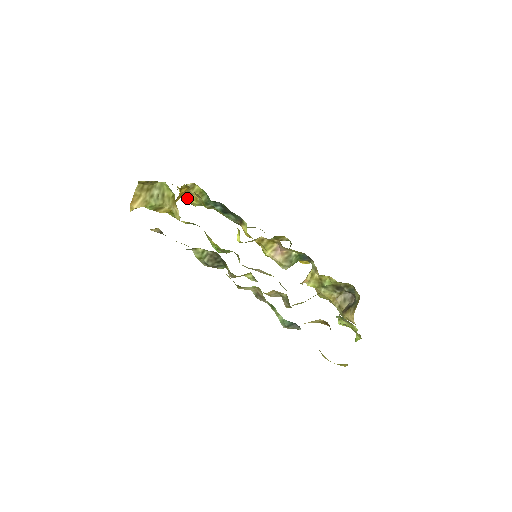
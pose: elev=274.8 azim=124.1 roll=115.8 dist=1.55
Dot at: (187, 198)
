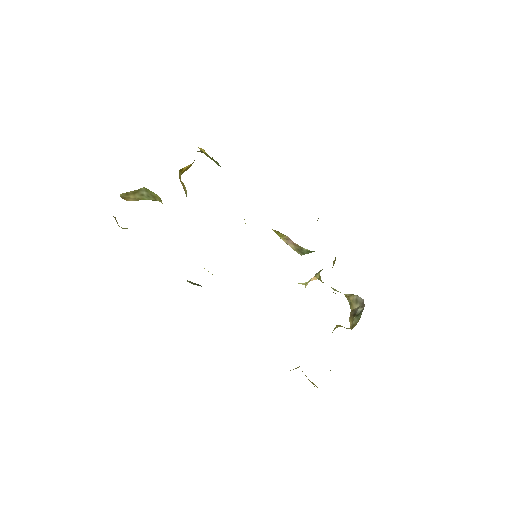
Dot at: occluded
